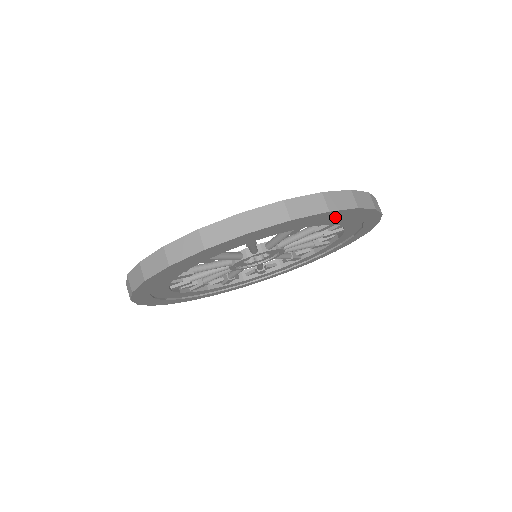
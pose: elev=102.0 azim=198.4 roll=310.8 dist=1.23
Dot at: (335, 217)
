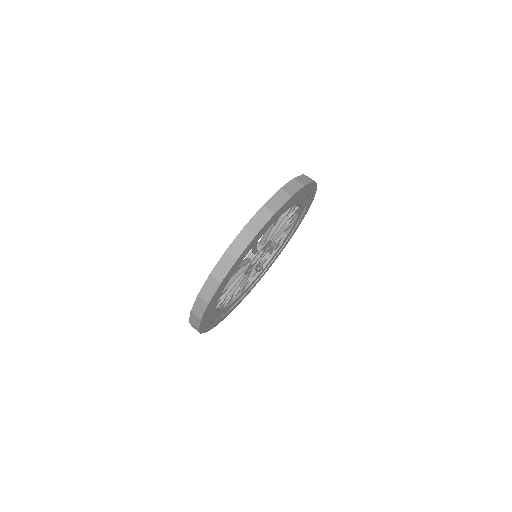
Dot at: (308, 204)
